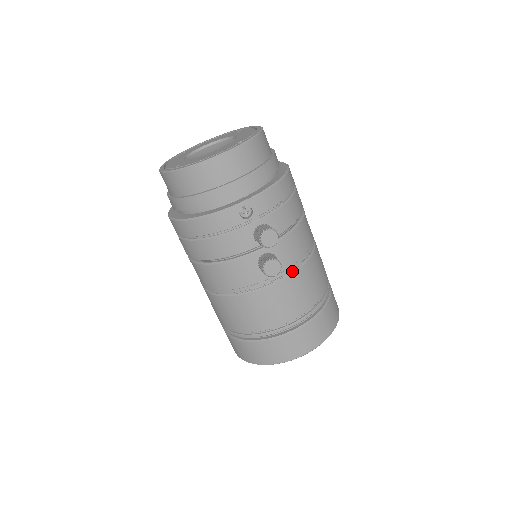
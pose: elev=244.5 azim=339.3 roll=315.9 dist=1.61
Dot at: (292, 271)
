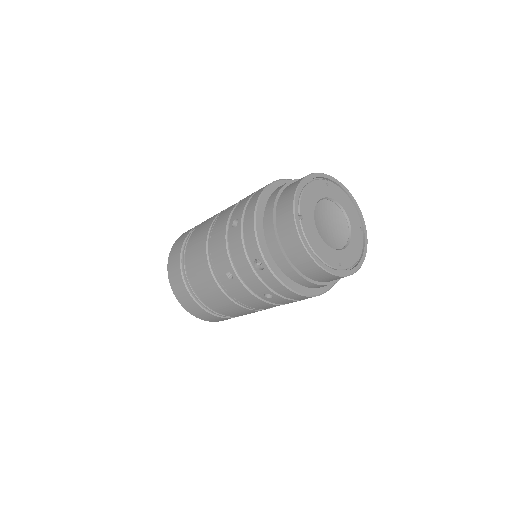
Dot at: occluded
